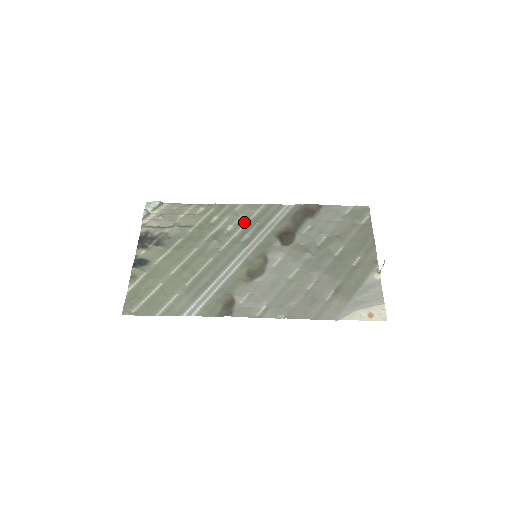
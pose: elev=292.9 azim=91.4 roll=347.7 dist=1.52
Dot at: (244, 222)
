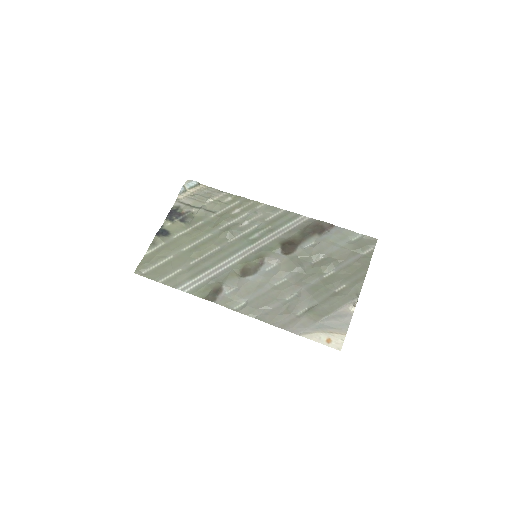
Dot at: (259, 222)
